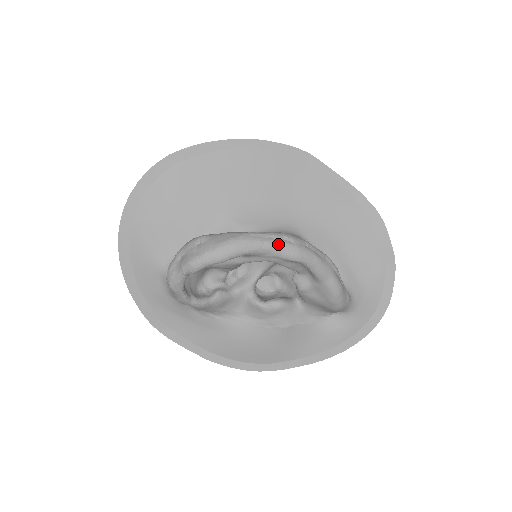
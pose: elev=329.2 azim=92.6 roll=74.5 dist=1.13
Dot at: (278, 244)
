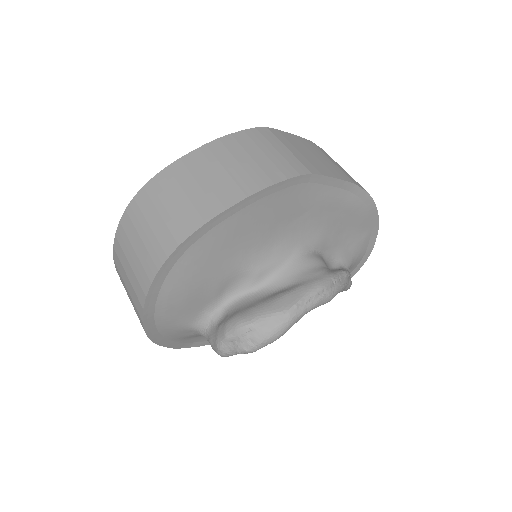
Dot at: (317, 303)
